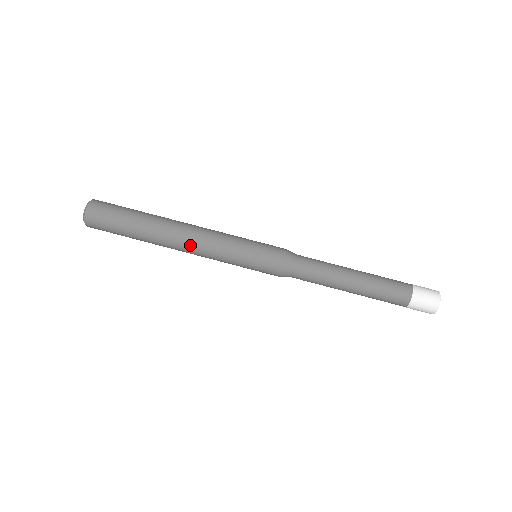
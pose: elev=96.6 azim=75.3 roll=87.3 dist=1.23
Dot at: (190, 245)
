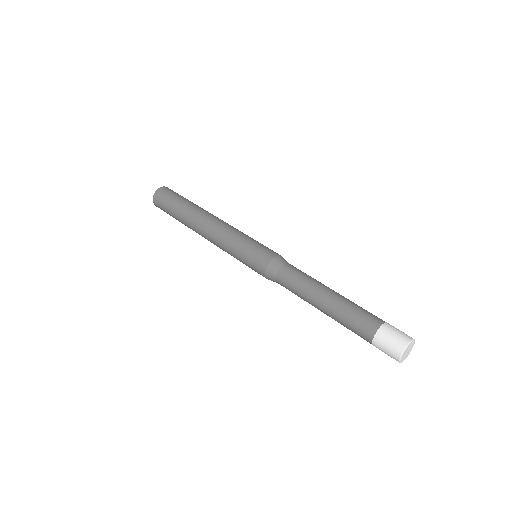
Dot at: (207, 234)
